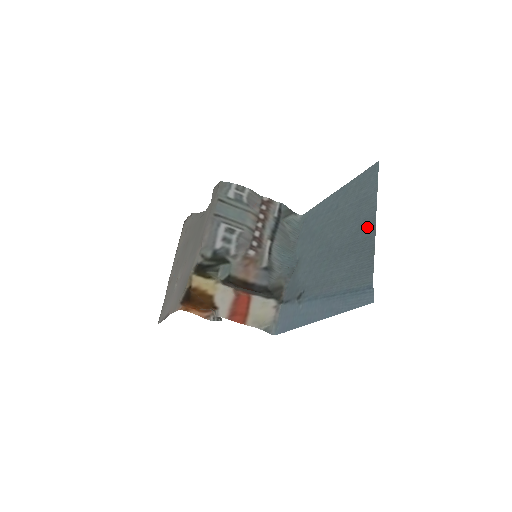
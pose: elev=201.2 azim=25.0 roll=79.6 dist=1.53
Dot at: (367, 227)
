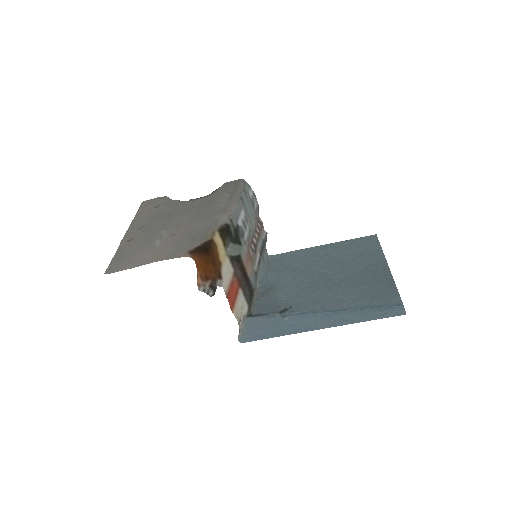
Dot at: (378, 268)
